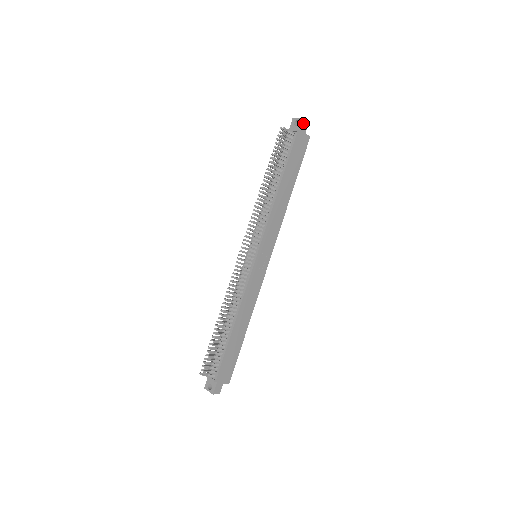
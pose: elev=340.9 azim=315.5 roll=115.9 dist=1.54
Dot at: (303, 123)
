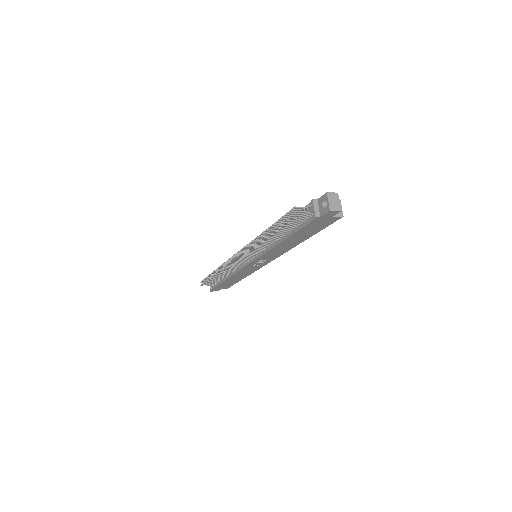
Dot at: (329, 212)
